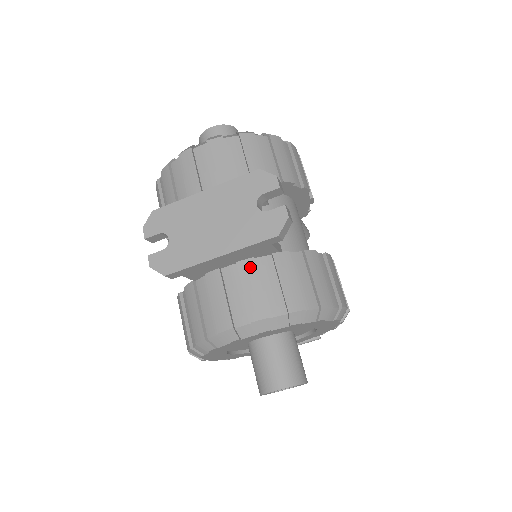
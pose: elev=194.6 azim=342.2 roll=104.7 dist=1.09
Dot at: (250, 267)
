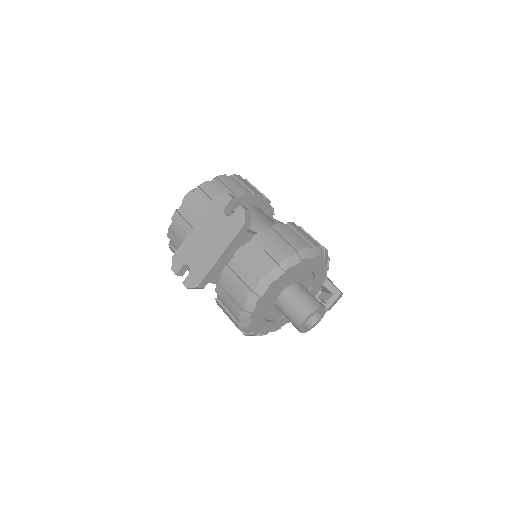
Dot at: (242, 252)
